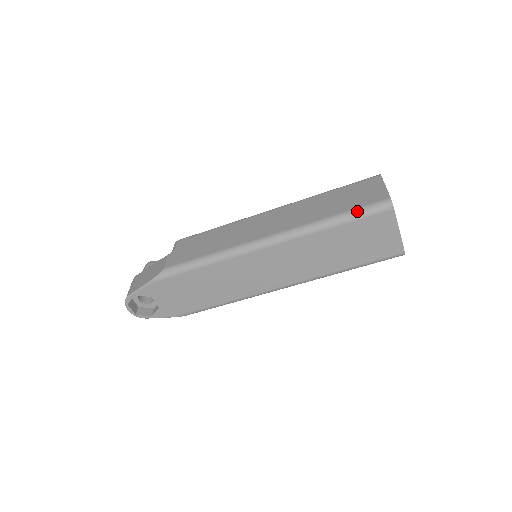
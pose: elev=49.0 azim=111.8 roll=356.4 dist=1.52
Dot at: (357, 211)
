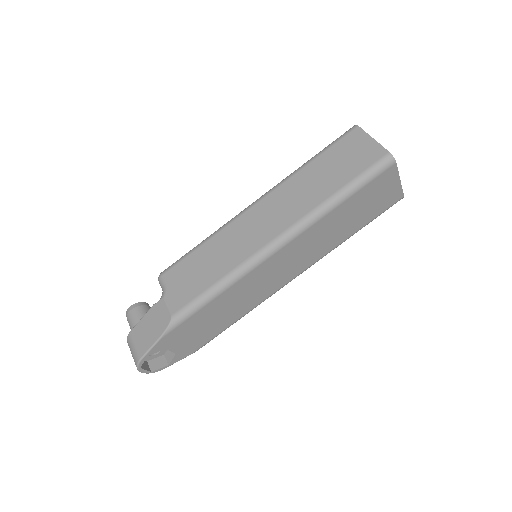
Dot at: (361, 178)
